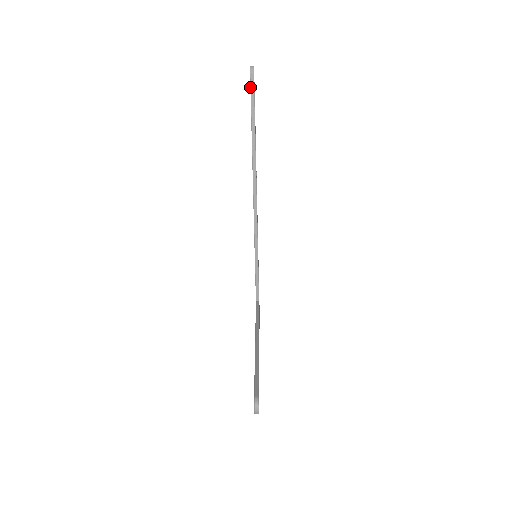
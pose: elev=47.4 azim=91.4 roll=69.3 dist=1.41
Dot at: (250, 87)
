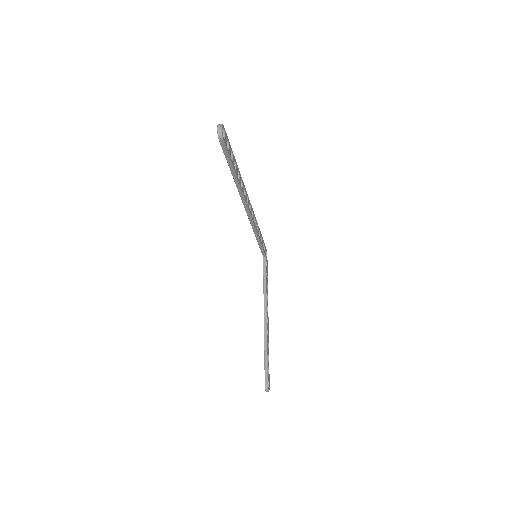
Dot at: (222, 149)
